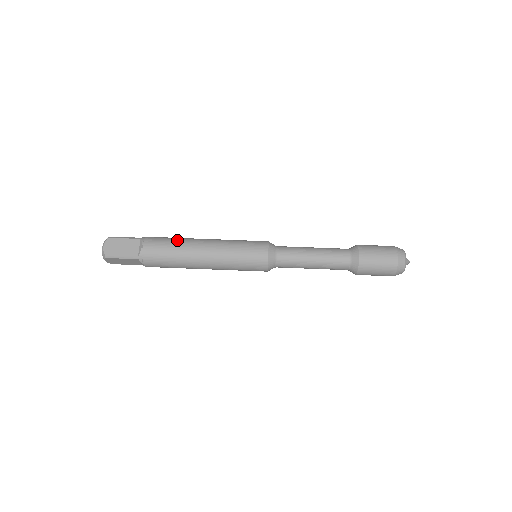
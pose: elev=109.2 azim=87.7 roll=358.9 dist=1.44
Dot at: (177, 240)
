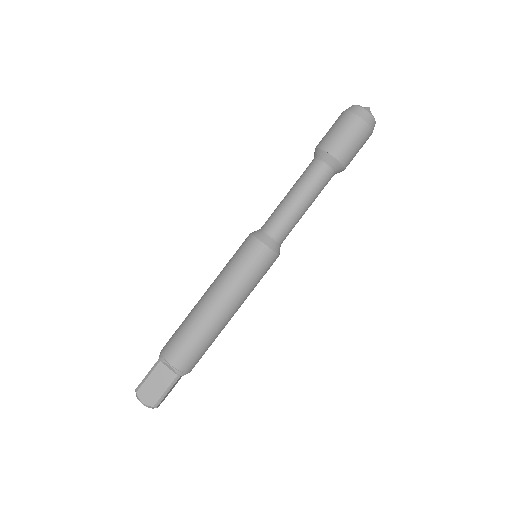
Dot at: (187, 326)
